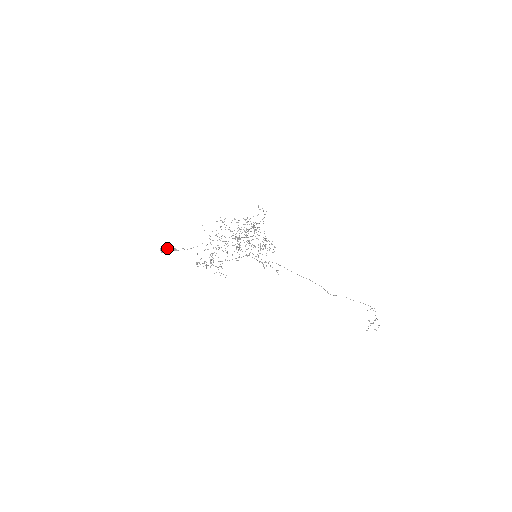
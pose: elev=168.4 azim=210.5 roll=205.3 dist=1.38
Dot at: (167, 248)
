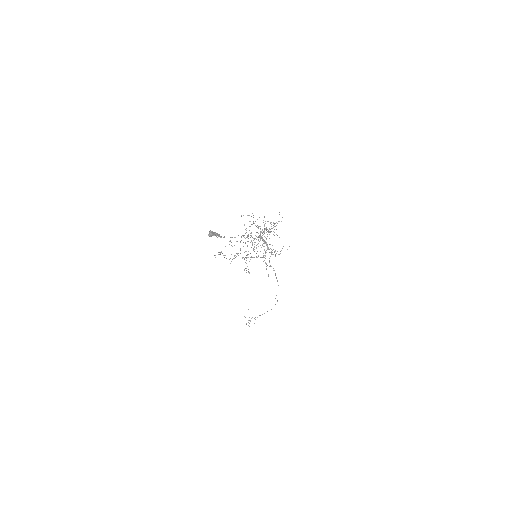
Dot at: (215, 233)
